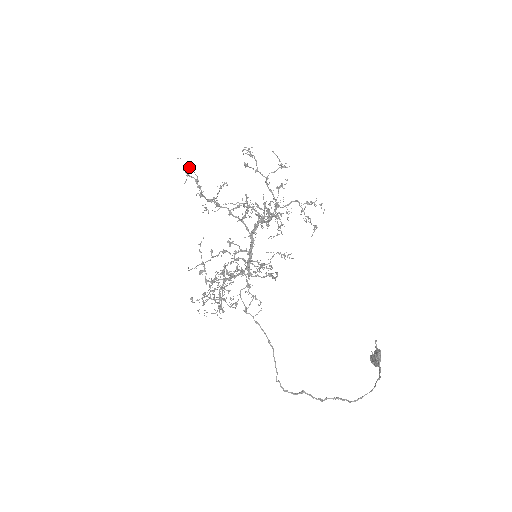
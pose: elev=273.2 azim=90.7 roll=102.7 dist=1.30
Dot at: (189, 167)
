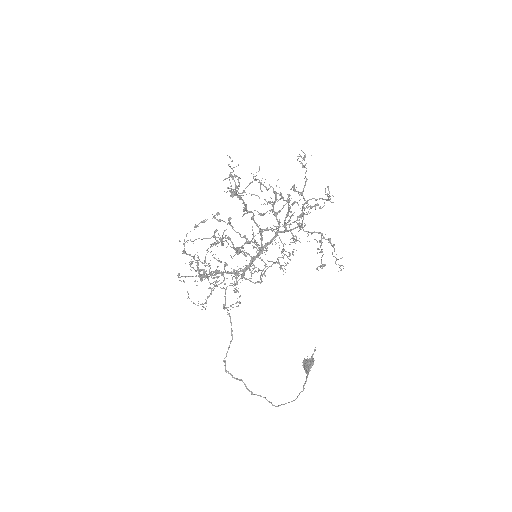
Dot at: occluded
